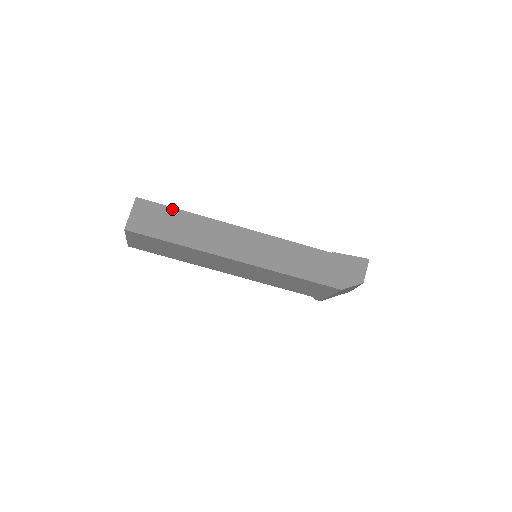
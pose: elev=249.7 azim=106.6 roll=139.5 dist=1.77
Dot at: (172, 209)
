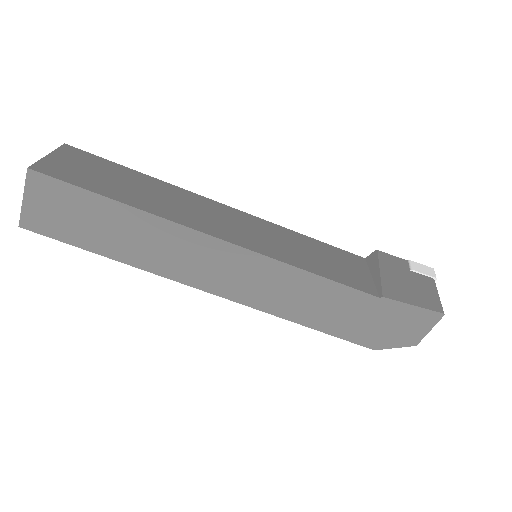
Dot at: (97, 197)
